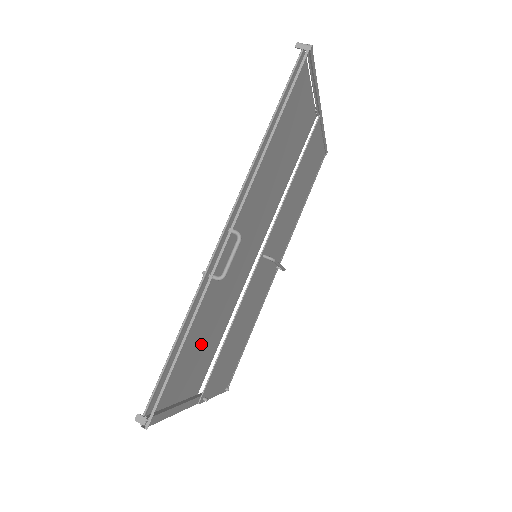
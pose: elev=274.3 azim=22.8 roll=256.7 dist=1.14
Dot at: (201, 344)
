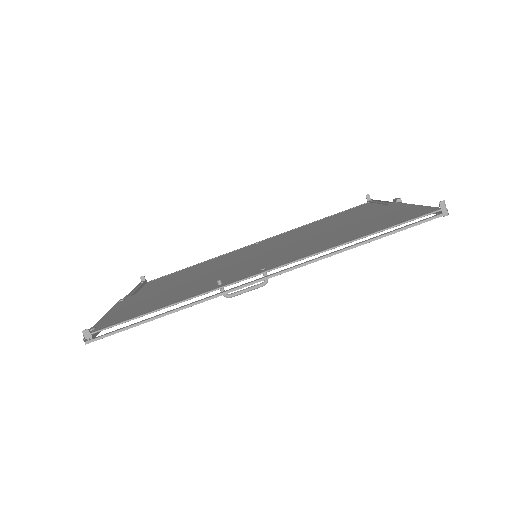
Dot at: (165, 293)
